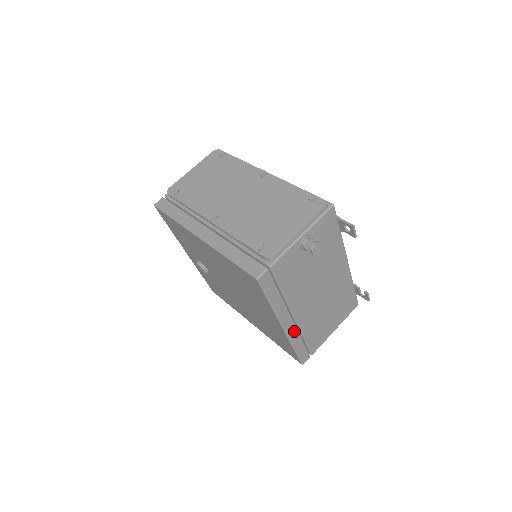
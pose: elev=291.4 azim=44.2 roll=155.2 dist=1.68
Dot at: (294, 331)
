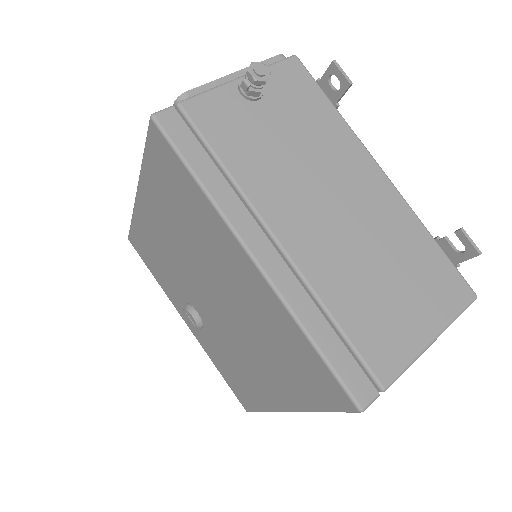
Dot at: (291, 282)
